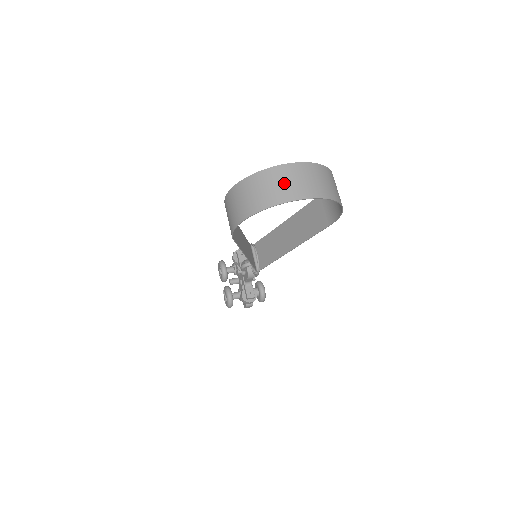
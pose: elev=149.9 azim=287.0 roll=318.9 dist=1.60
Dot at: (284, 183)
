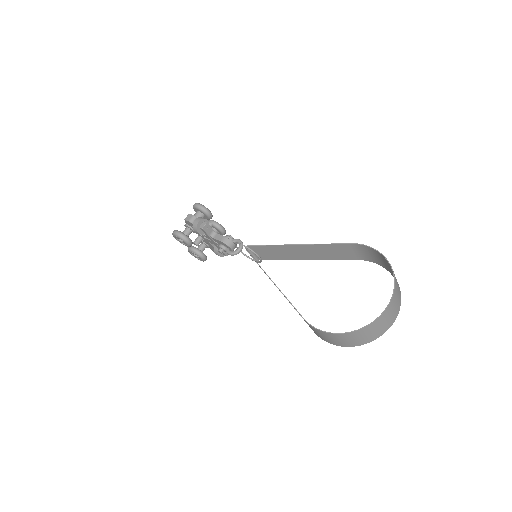
Dot at: (385, 323)
